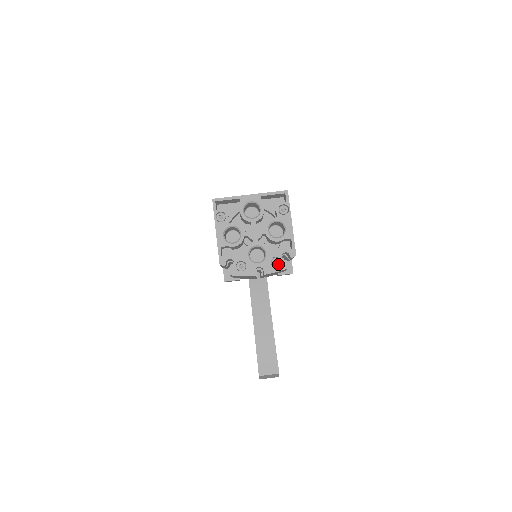
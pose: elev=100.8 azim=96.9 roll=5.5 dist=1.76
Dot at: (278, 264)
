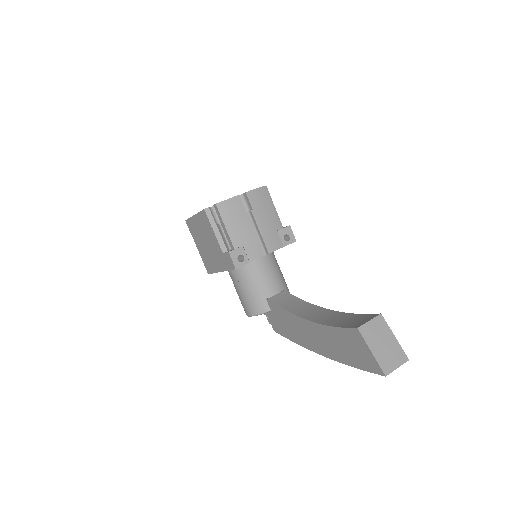
Dot at: occluded
